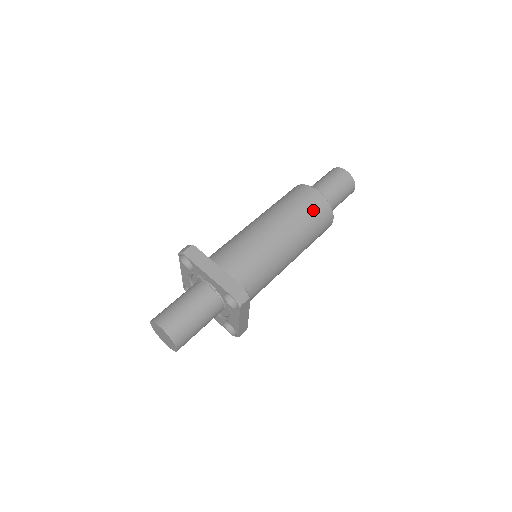
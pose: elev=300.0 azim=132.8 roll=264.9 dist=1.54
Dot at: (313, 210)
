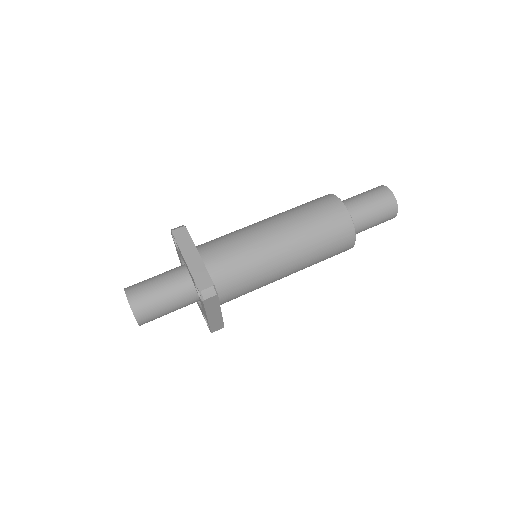
Dot at: (330, 224)
